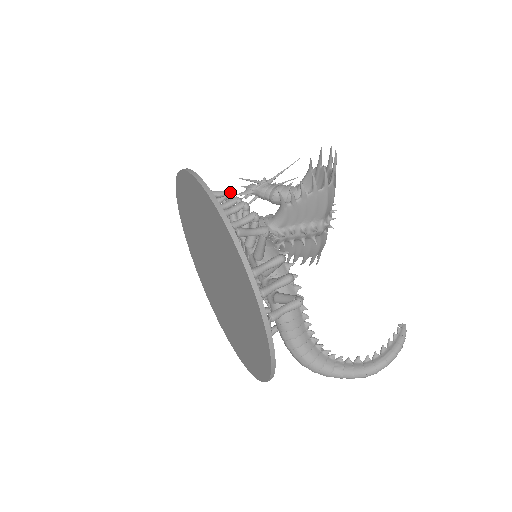
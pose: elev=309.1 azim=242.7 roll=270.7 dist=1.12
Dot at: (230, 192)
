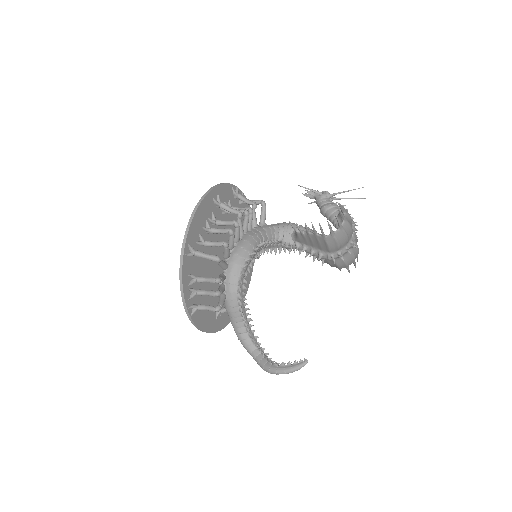
Dot at: (240, 213)
